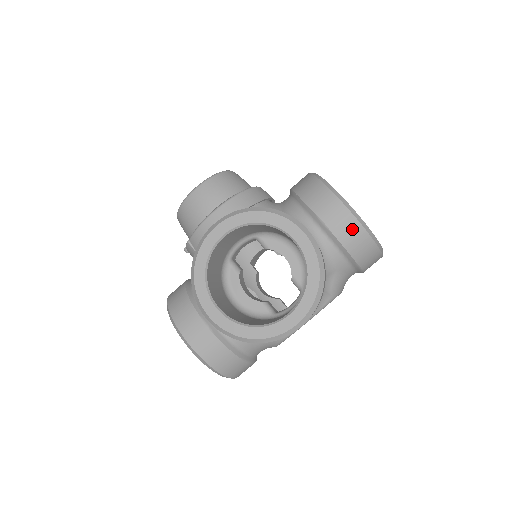
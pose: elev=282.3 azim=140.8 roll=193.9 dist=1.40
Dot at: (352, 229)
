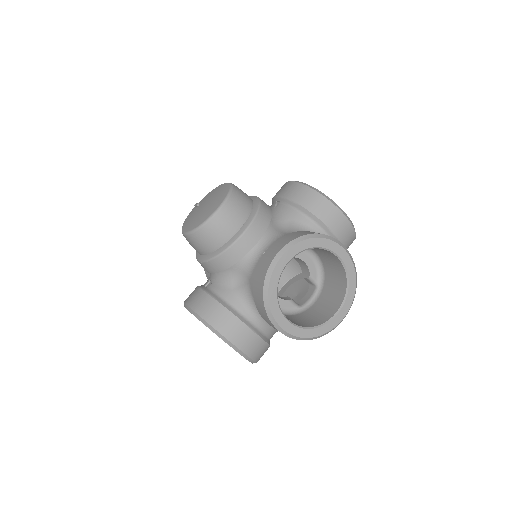
Dot at: occluded
